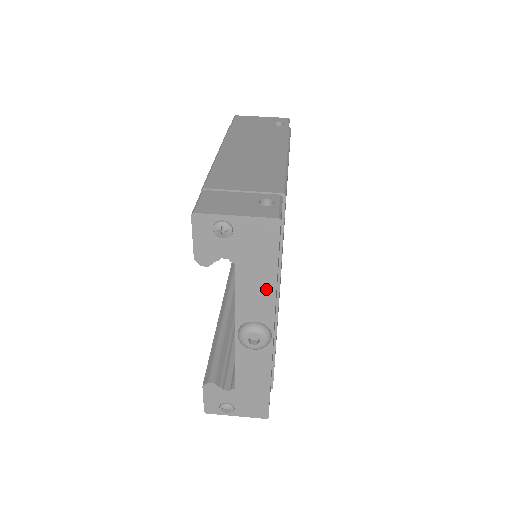
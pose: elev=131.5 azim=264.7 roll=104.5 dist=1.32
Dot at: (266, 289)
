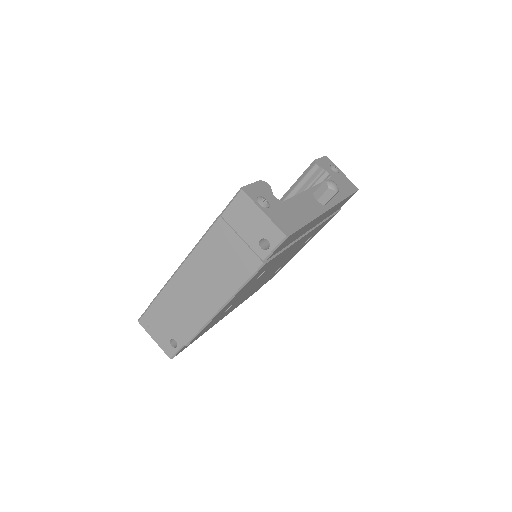
Dot at: occluded
